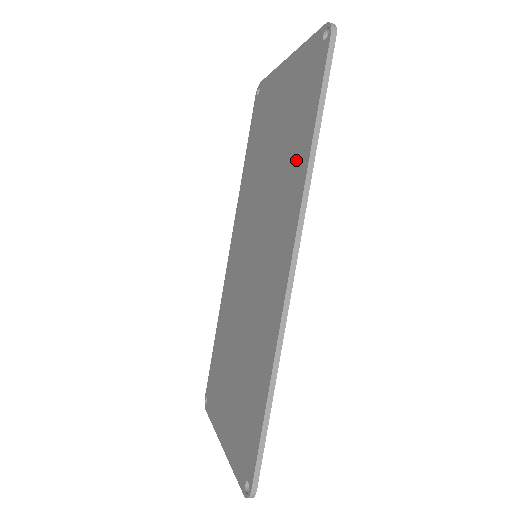
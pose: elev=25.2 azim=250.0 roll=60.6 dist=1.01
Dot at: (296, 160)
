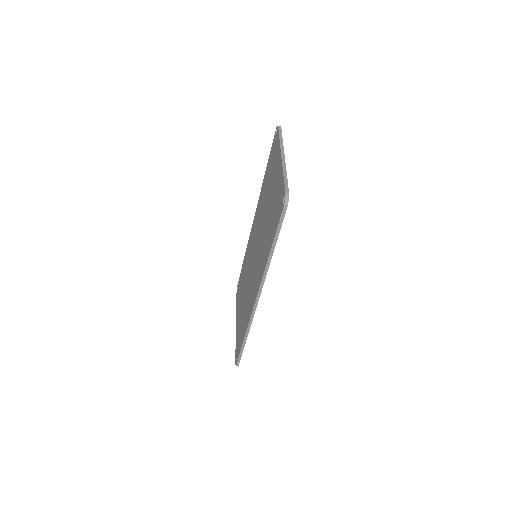
Dot at: (267, 247)
